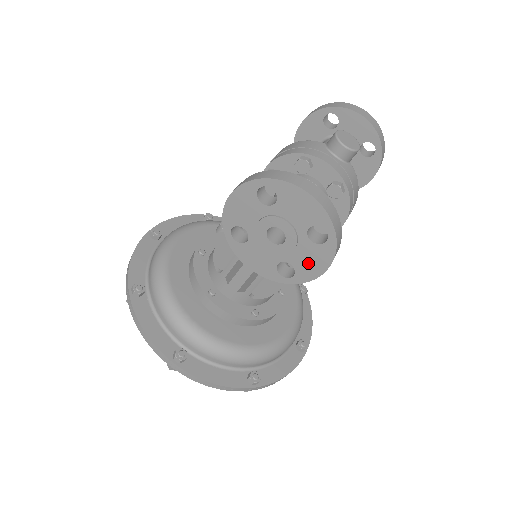
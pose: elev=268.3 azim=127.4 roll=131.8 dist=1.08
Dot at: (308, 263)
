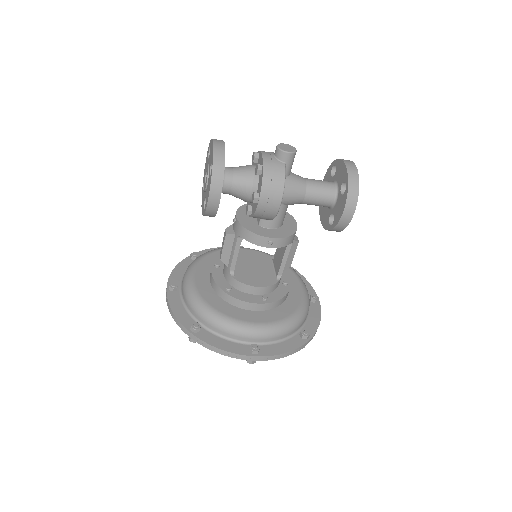
Dot at: occluded
